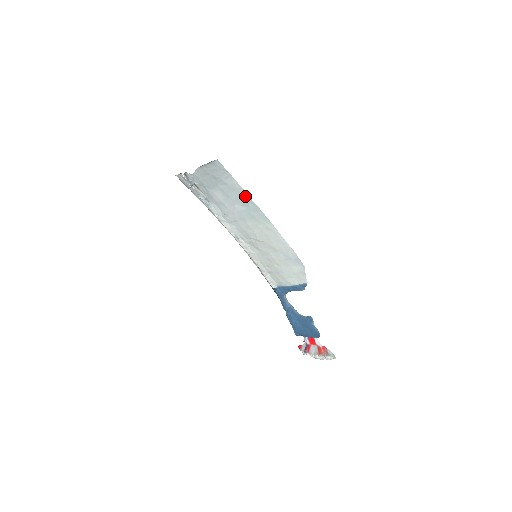
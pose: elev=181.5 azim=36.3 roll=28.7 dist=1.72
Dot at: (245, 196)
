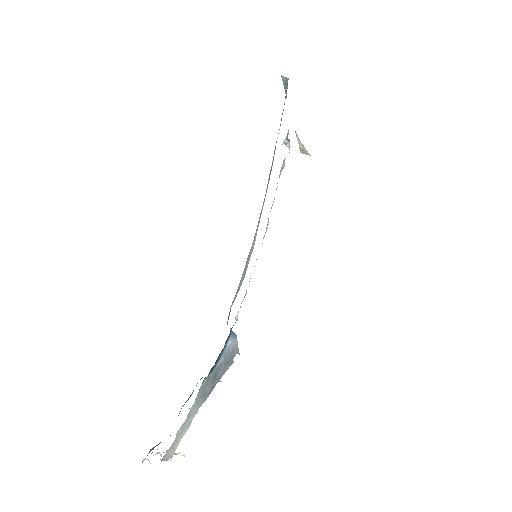
Dot at: occluded
